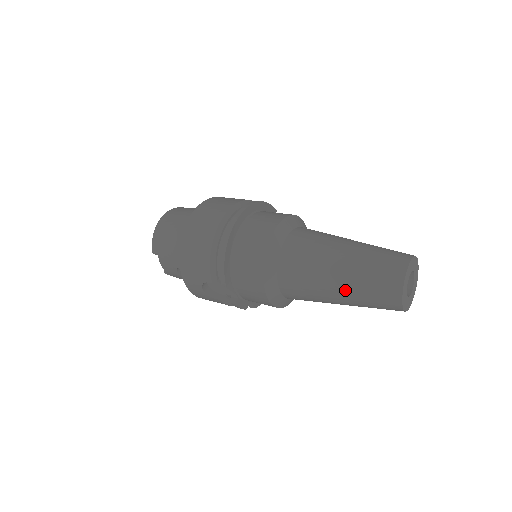
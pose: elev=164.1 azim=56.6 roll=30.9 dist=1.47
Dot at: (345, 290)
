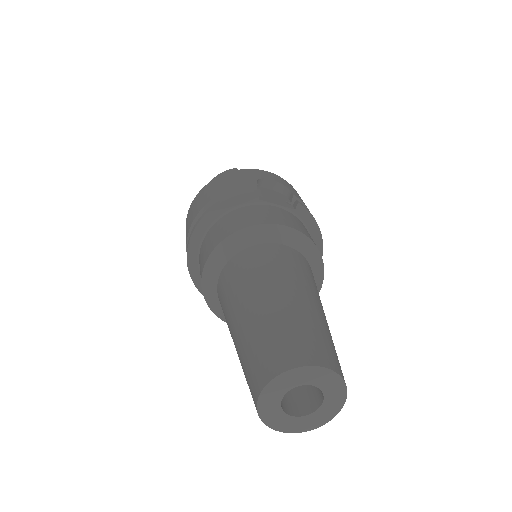
Dot at: occluded
